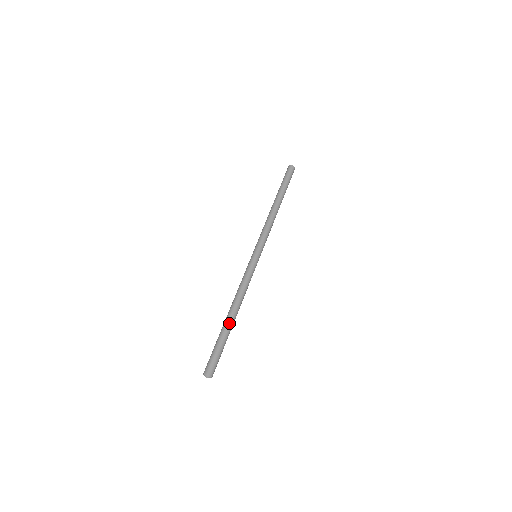
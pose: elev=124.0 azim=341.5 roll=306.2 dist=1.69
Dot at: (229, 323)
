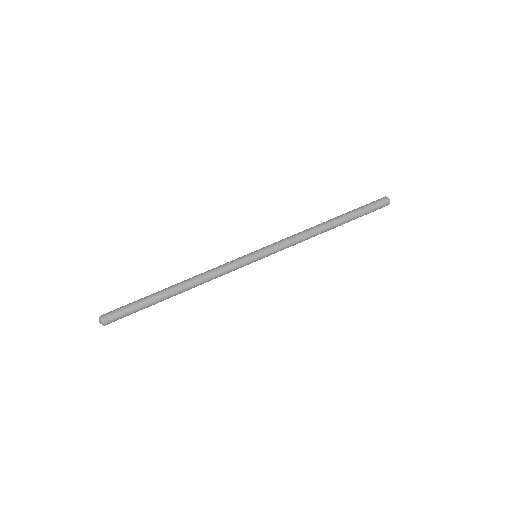
Dot at: (163, 291)
